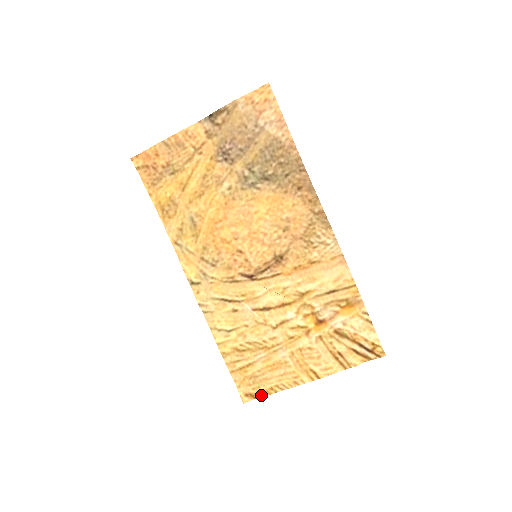
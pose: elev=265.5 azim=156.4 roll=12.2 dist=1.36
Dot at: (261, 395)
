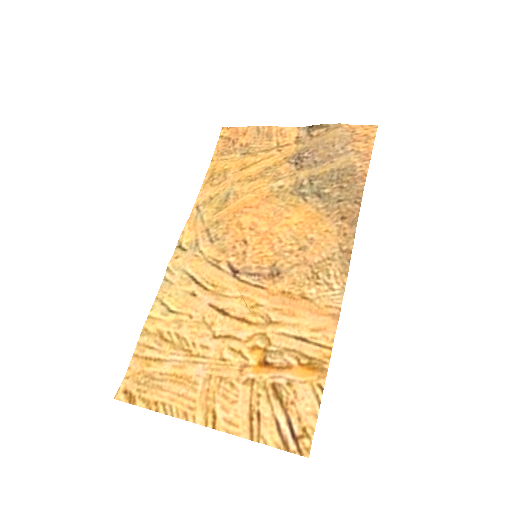
Dot at: (139, 402)
